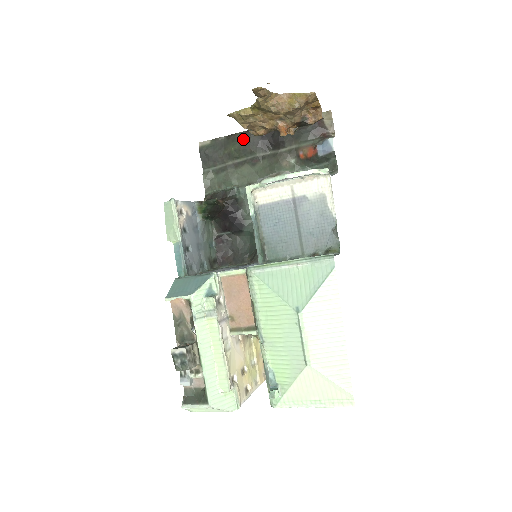
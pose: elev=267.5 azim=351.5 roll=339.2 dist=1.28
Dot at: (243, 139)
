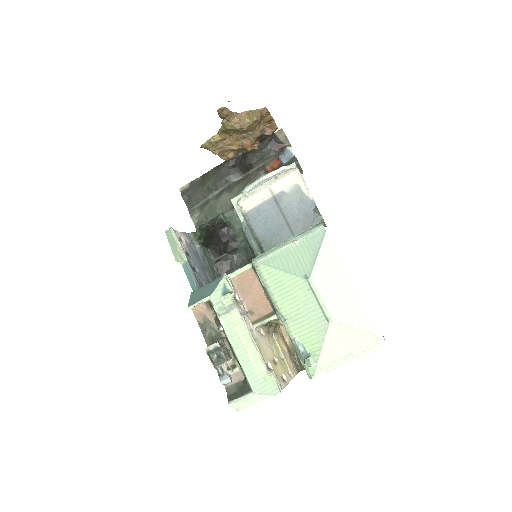
Dot at: (216, 173)
